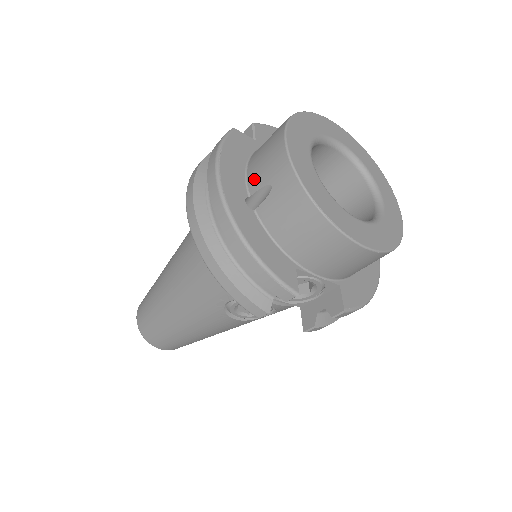
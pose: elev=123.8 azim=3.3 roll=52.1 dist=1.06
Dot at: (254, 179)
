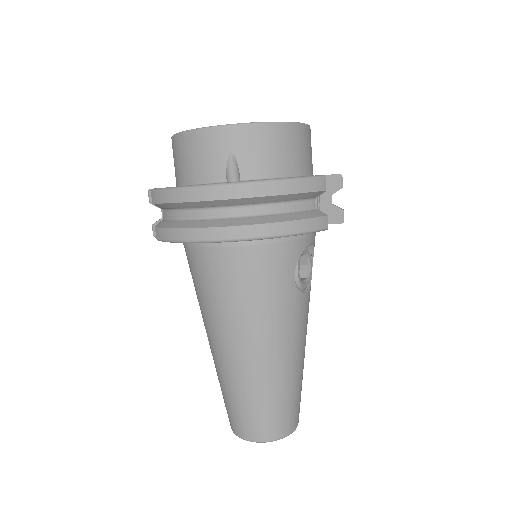
Dot at: (214, 172)
